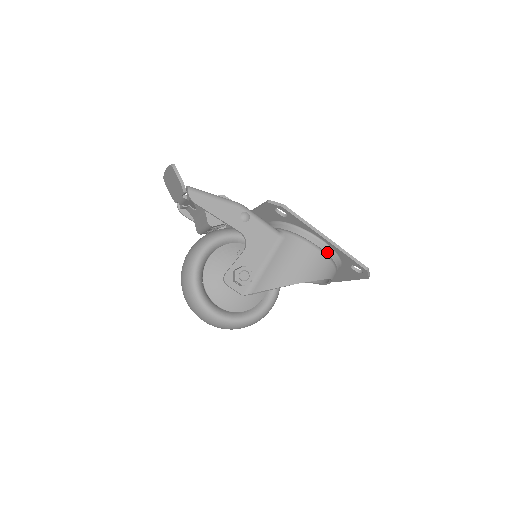
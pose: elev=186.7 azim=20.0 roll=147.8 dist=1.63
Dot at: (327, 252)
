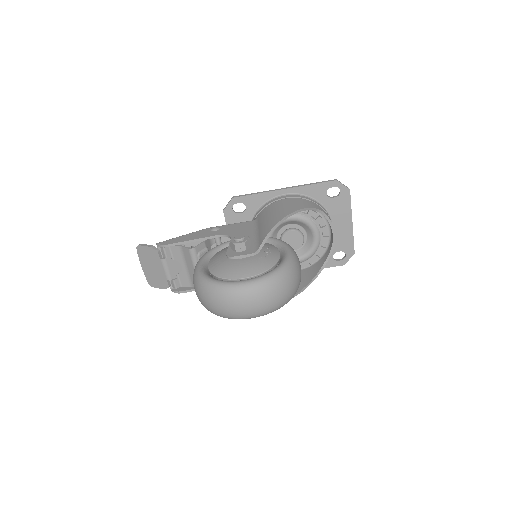
Dot at: (296, 197)
